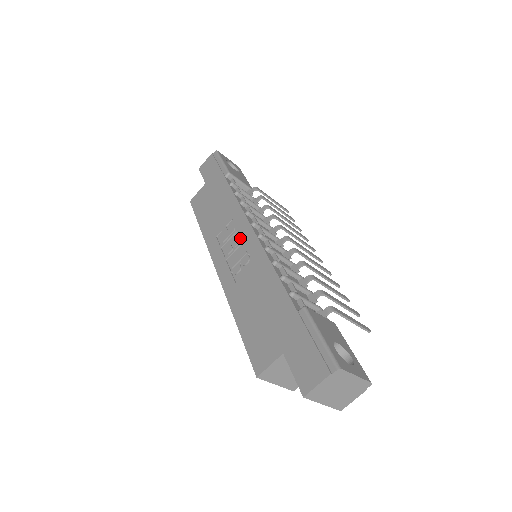
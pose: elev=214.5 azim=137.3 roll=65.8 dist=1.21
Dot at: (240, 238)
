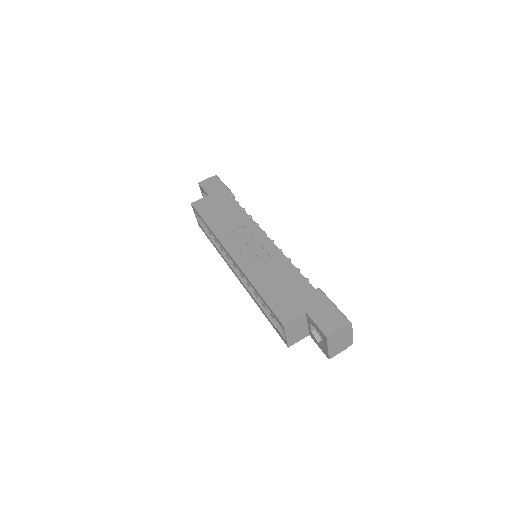
Dot at: (254, 239)
